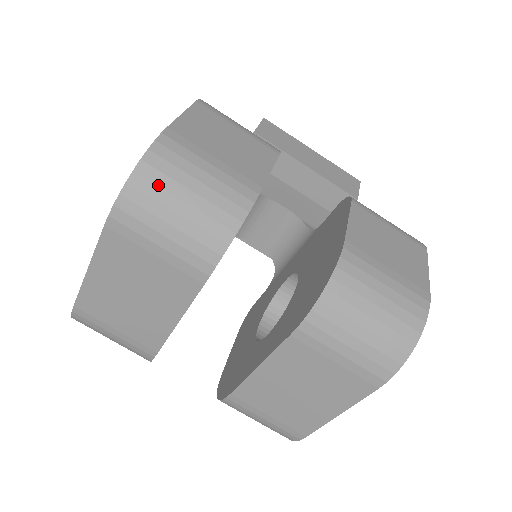
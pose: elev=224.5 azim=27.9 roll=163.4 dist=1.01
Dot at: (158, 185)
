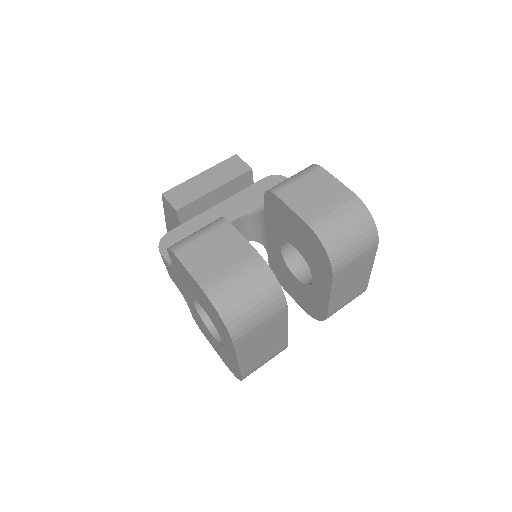
Dot at: (235, 310)
